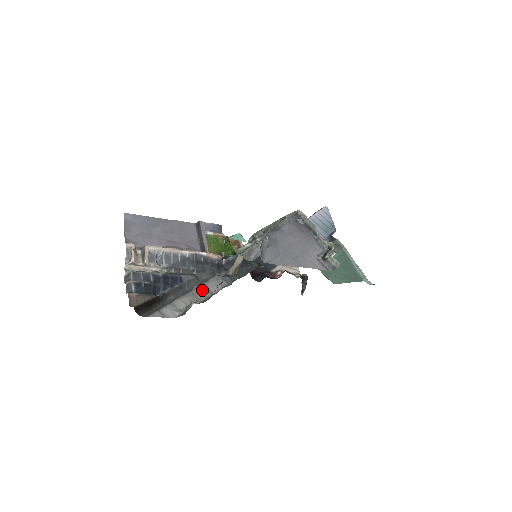
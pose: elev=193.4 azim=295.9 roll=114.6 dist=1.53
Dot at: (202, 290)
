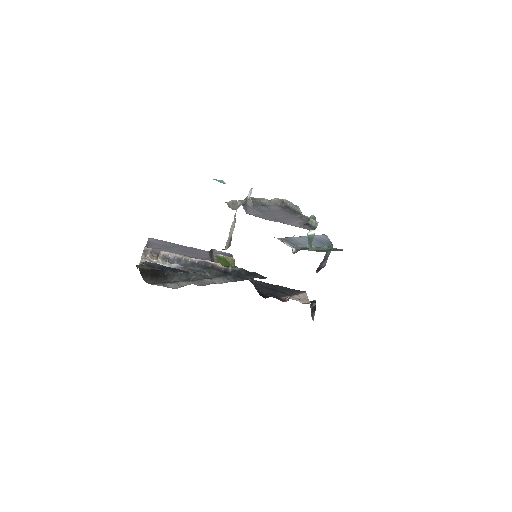
Dot at: (206, 281)
